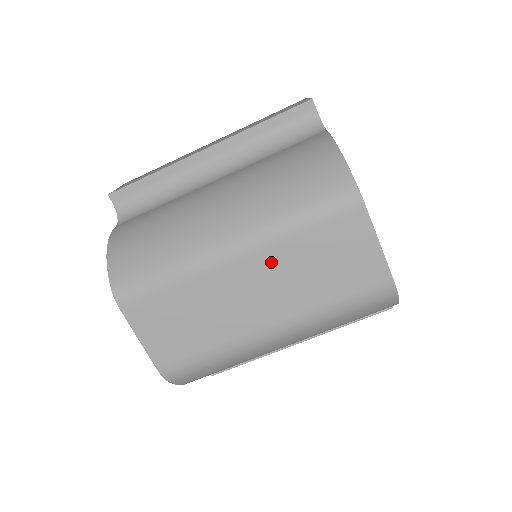
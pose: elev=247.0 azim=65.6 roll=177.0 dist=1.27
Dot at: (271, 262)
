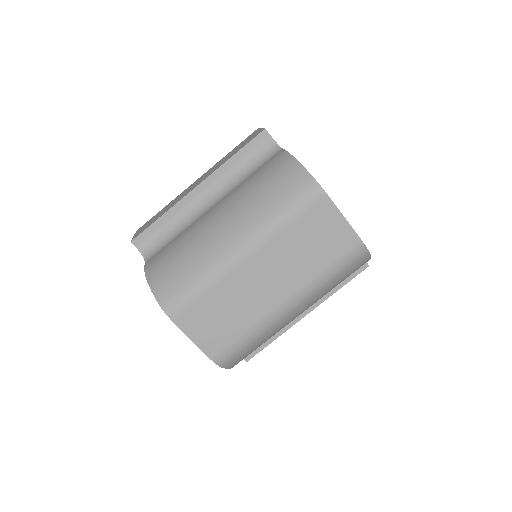
Dot at: (273, 253)
